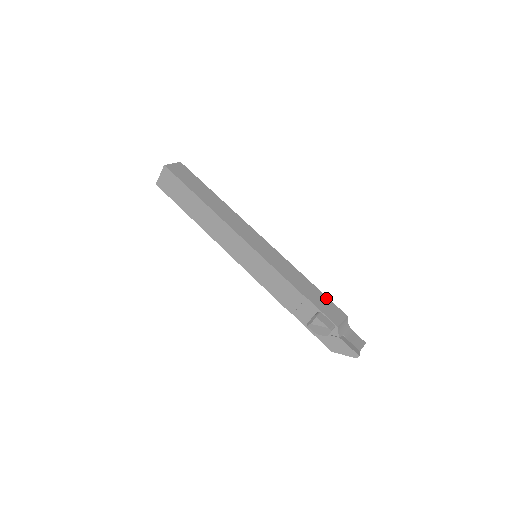
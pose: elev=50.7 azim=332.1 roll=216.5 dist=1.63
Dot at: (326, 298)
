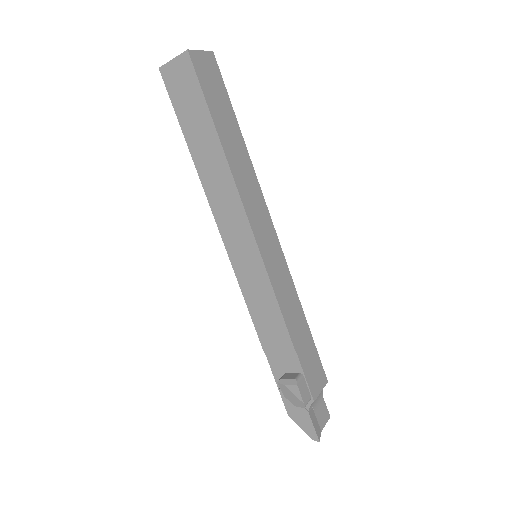
Dot at: (315, 351)
